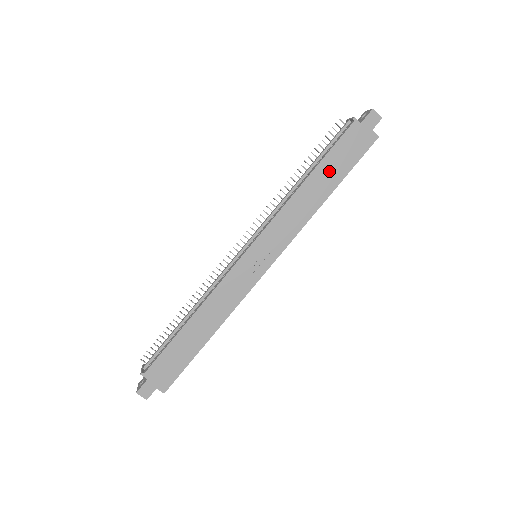
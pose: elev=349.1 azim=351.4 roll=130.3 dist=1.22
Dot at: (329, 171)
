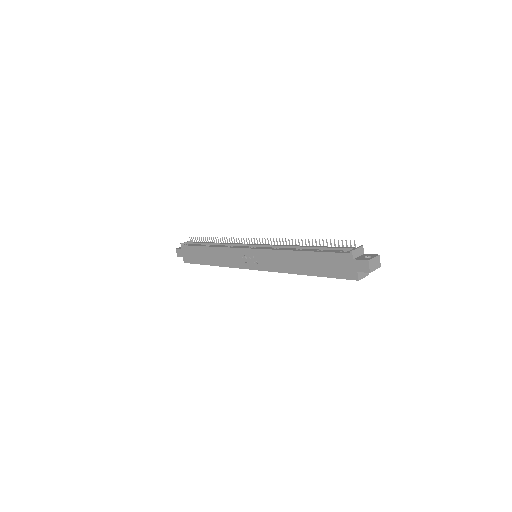
Dot at: (314, 262)
